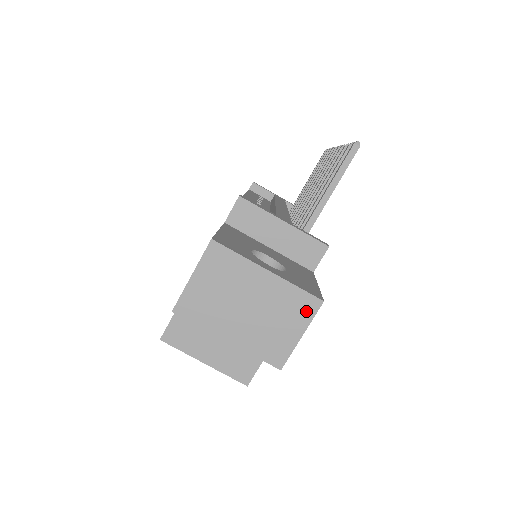
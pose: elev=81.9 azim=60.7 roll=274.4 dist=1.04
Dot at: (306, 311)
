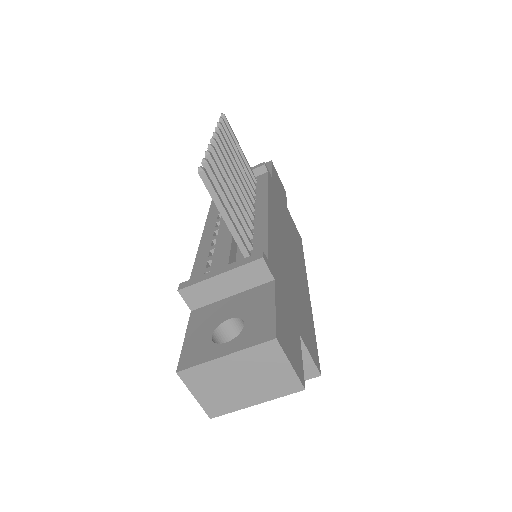
Dot at: (274, 352)
